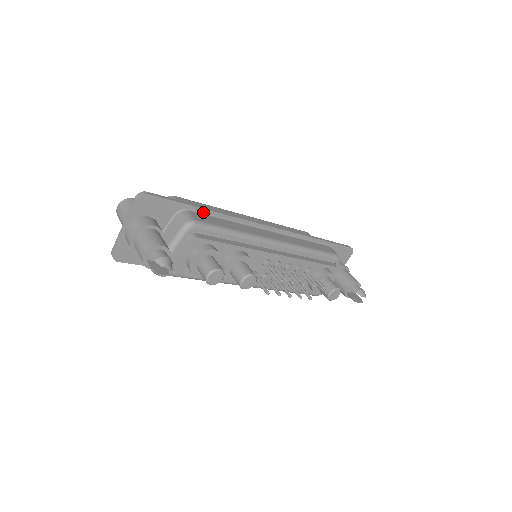
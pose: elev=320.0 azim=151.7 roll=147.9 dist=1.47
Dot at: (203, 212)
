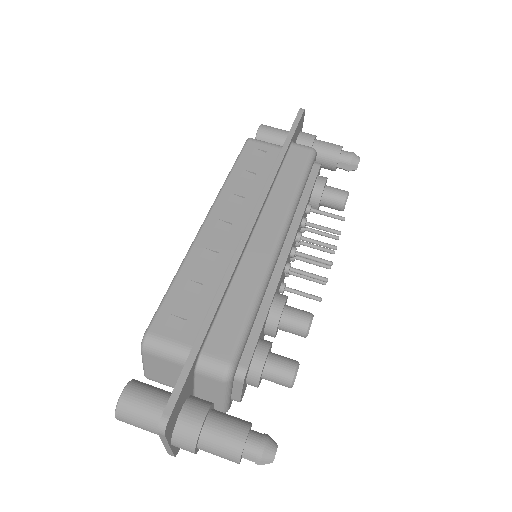
Dot at: (209, 328)
